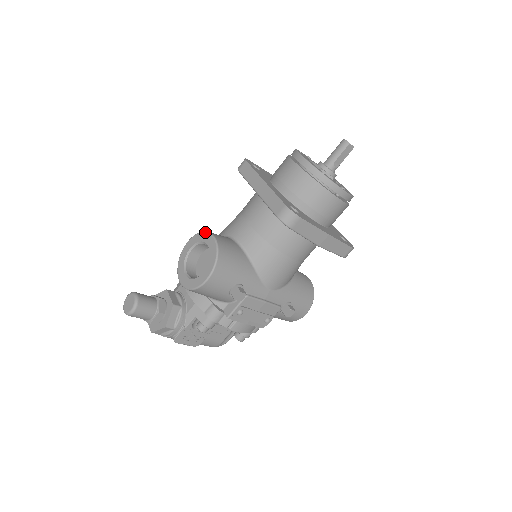
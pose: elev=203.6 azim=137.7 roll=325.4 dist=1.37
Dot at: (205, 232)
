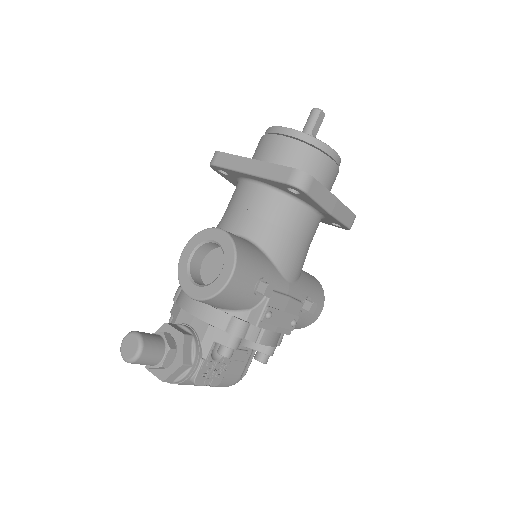
Dot at: (205, 229)
